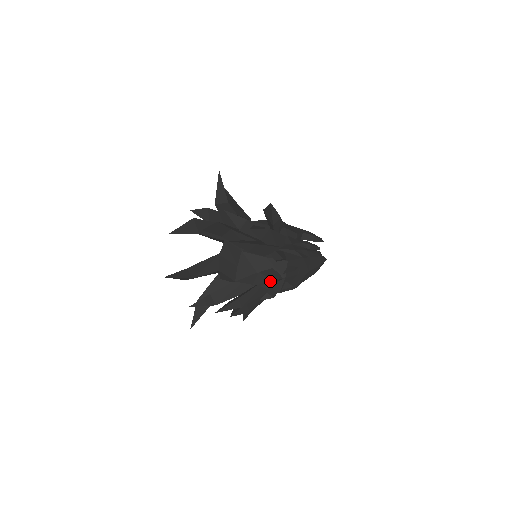
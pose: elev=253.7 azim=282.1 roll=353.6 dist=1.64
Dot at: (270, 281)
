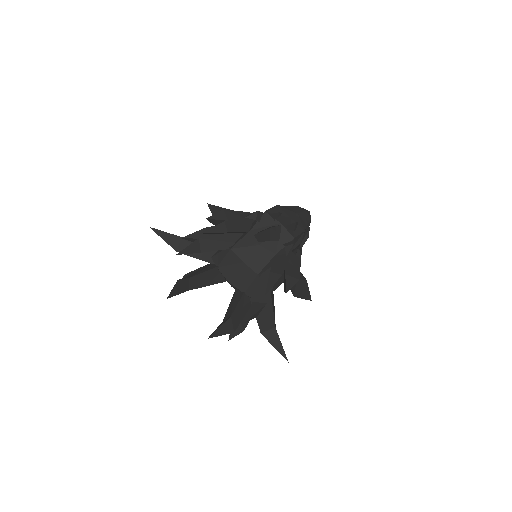
Dot at: (271, 233)
